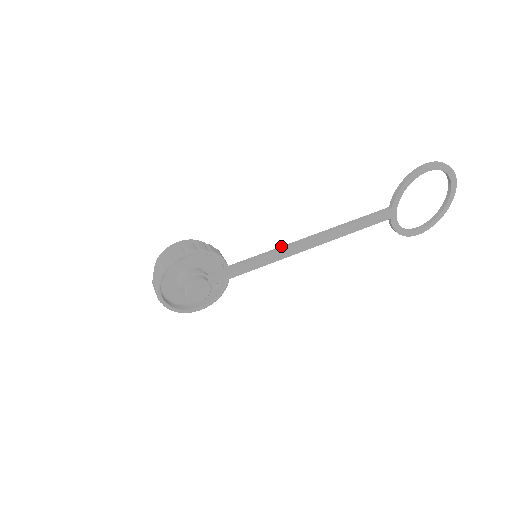
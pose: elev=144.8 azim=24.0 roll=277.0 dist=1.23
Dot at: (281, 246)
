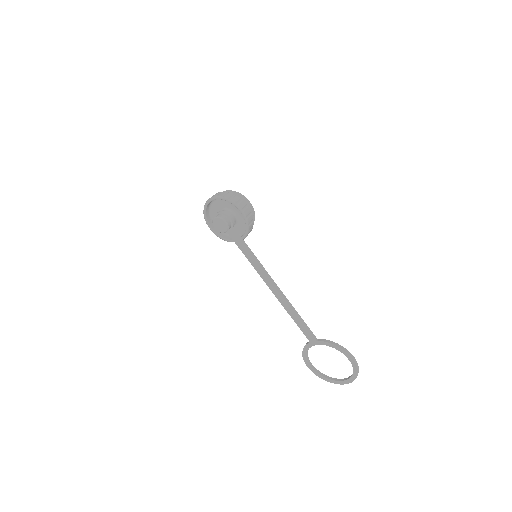
Dot at: occluded
